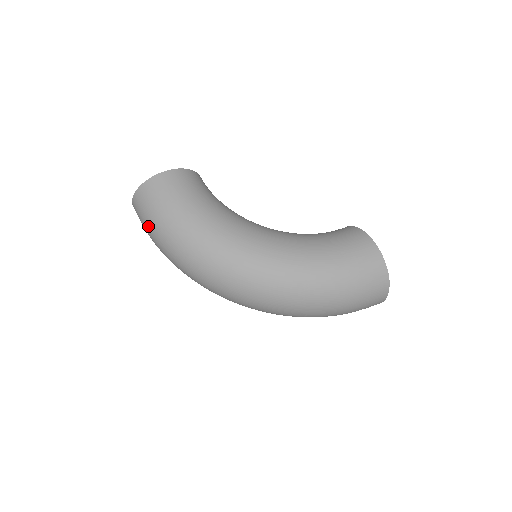
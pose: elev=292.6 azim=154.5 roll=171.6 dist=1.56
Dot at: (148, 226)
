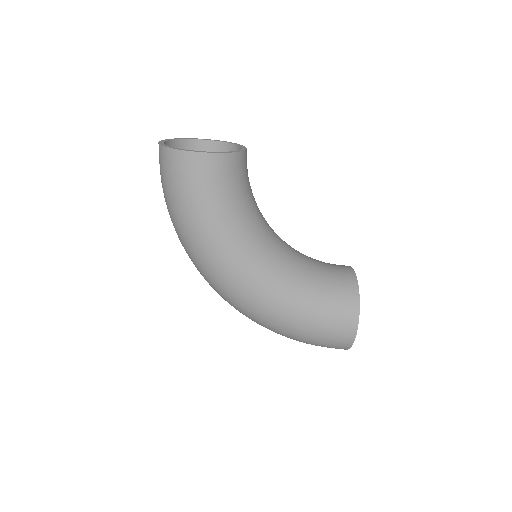
Dot at: (162, 186)
